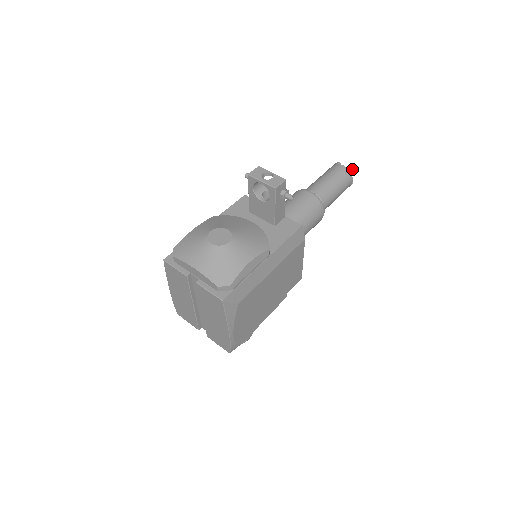
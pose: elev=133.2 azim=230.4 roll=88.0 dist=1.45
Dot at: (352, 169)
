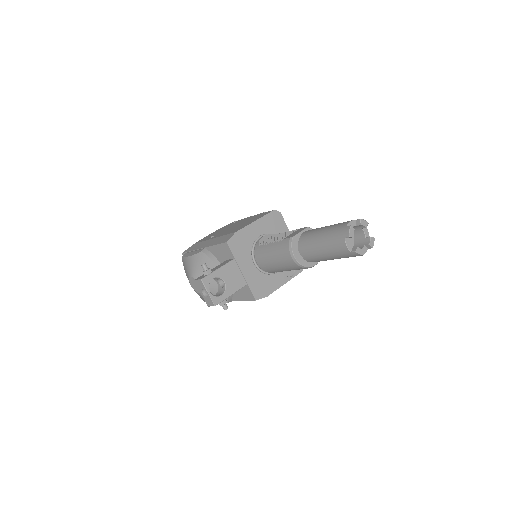
Dot at: (358, 254)
